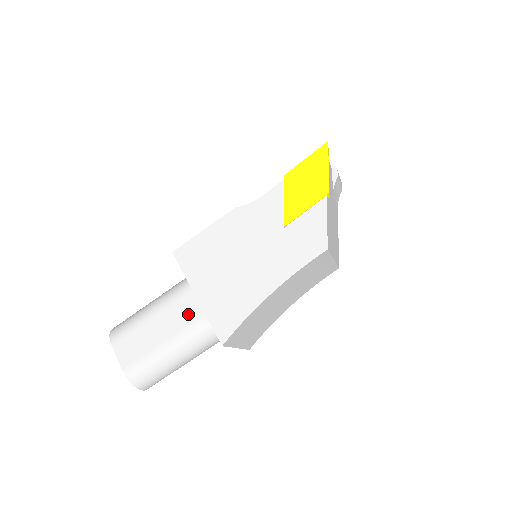
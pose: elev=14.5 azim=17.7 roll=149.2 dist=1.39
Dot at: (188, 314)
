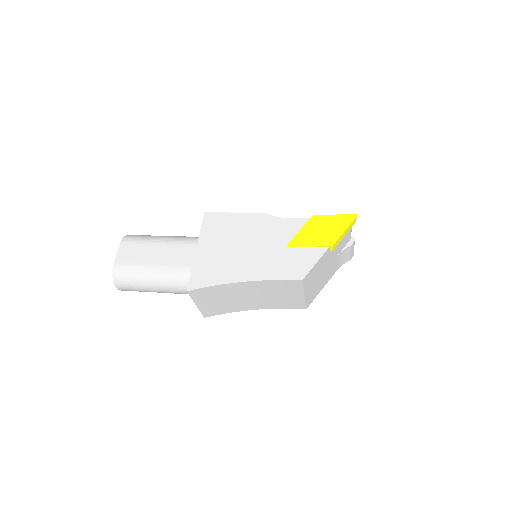
Dot at: (183, 258)
